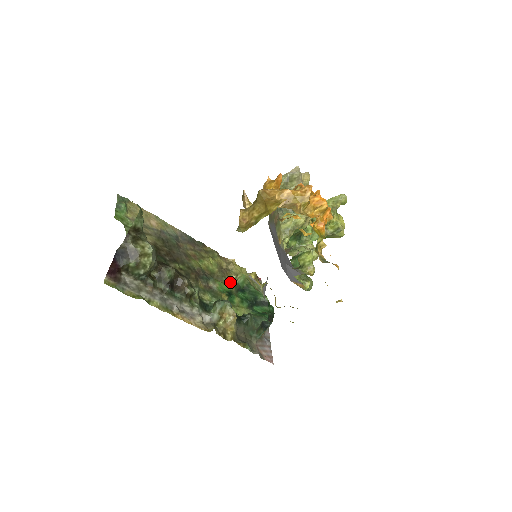
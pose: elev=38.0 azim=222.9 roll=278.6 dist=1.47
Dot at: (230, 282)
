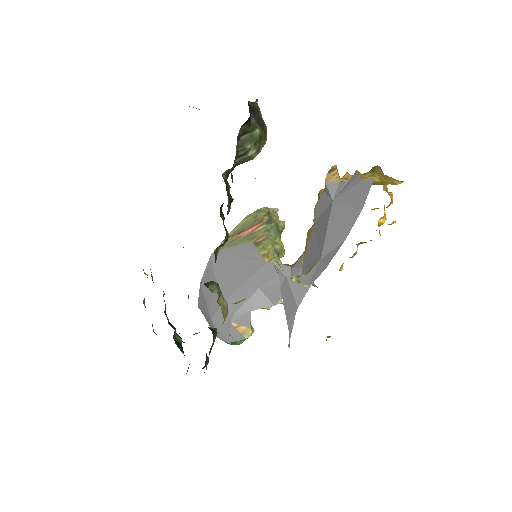
Dot at: occluded
